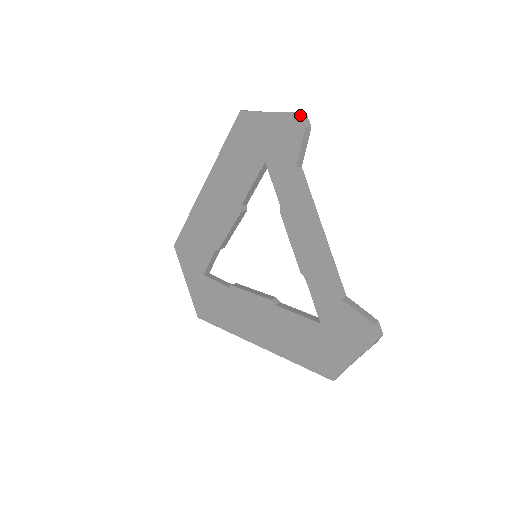
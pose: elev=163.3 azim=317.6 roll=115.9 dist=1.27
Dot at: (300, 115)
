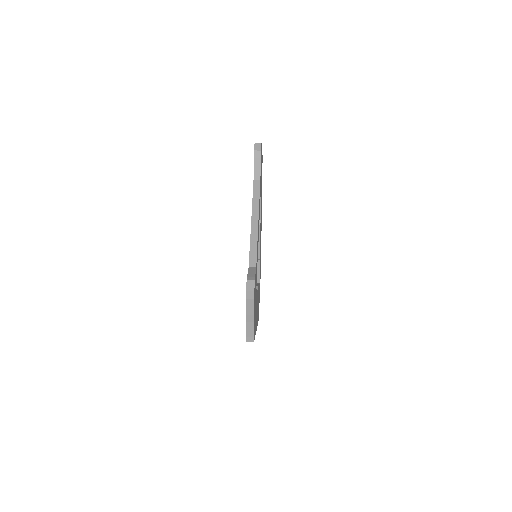
Dot at: (254, 144)
